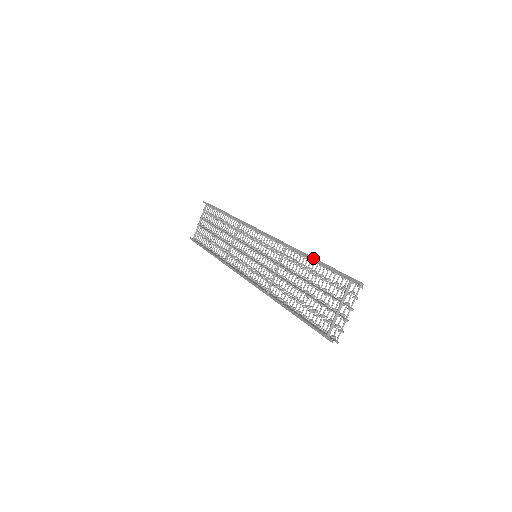
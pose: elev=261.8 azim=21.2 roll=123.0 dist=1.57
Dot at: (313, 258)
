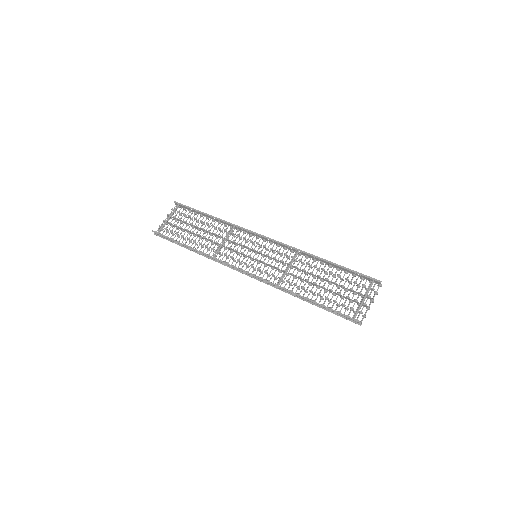
Dot at: (327, 263)
